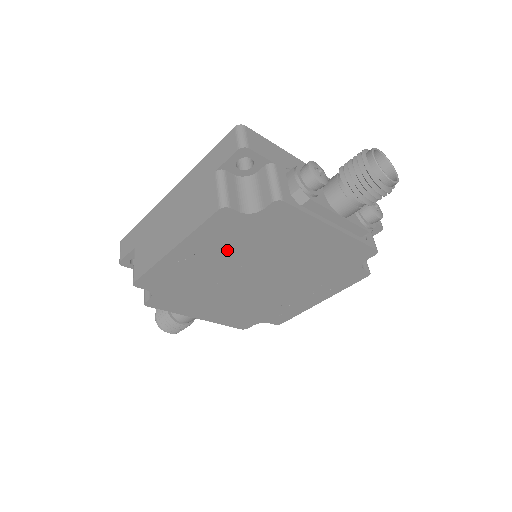
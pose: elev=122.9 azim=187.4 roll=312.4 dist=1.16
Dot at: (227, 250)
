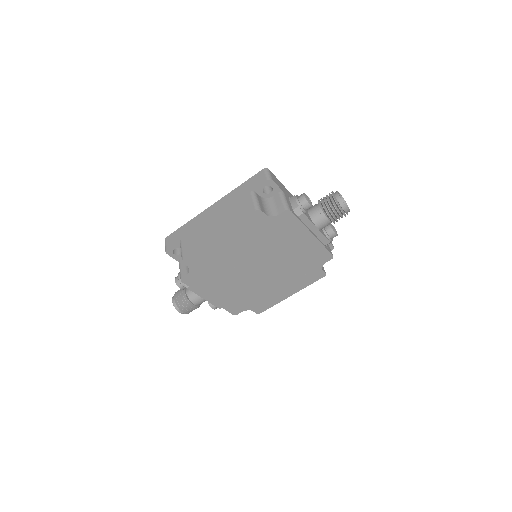
Dot at: (249, 241)
